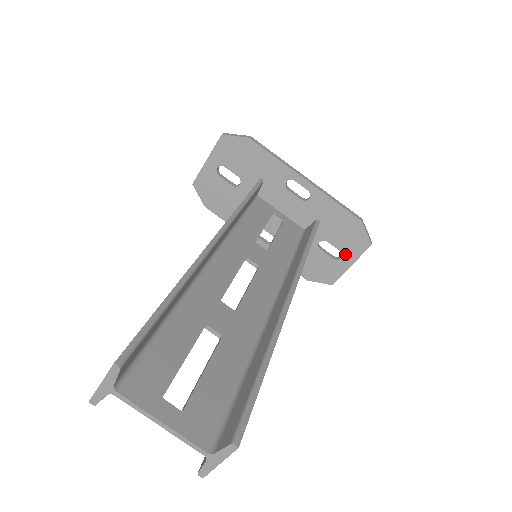
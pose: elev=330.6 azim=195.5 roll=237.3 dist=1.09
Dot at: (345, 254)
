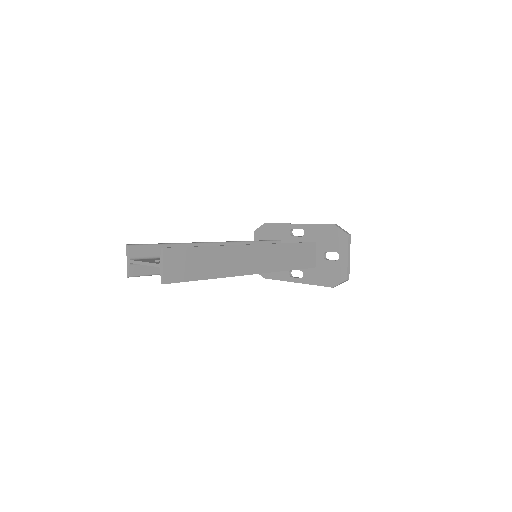
Dot at: (340, 252)
